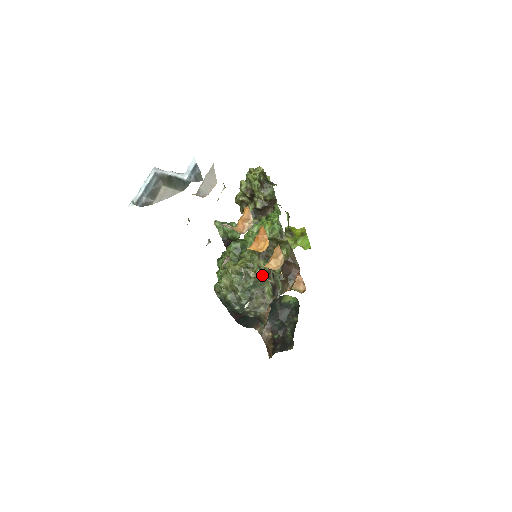
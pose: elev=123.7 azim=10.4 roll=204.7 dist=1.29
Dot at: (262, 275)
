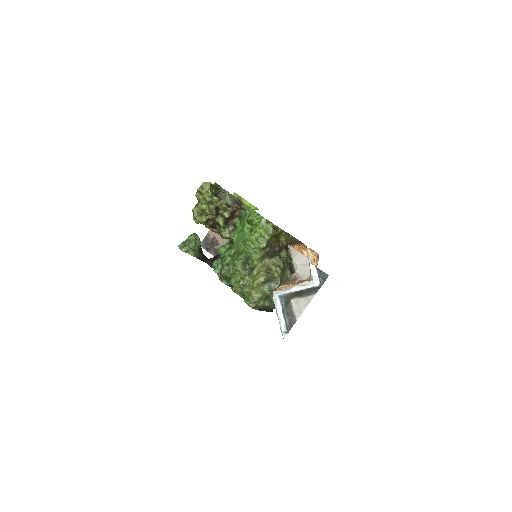
Dot at: (282, 269)
